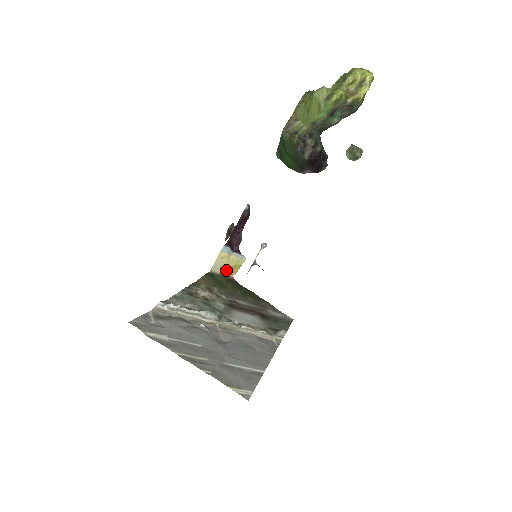
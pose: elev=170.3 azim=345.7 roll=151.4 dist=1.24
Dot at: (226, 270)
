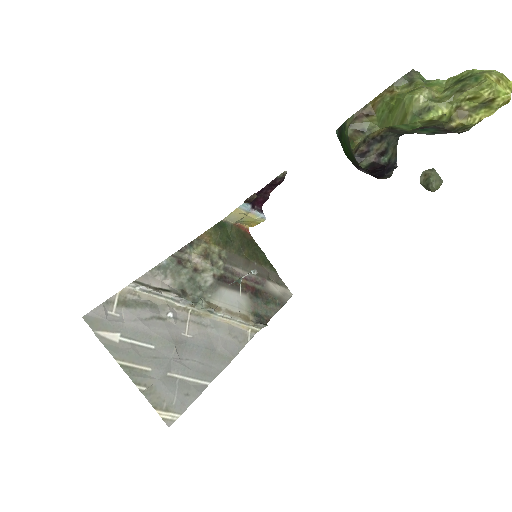
Dot at: (242, 222)
